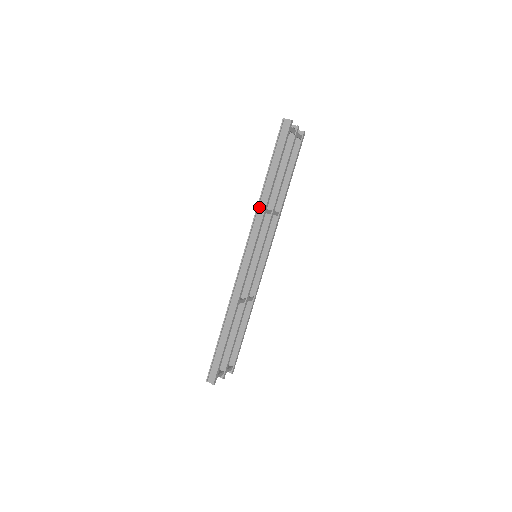
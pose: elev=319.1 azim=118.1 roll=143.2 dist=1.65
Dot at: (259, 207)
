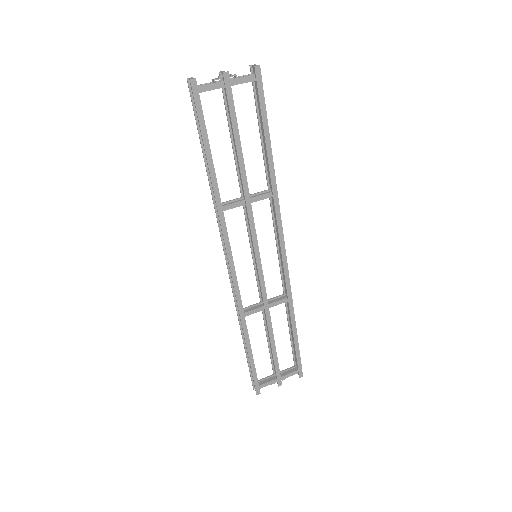
Dot at: occluded
